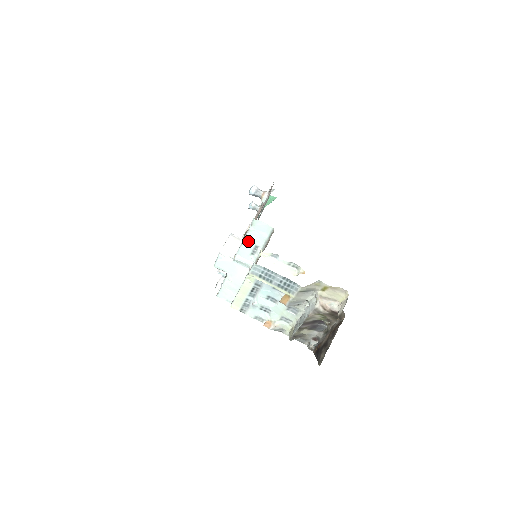
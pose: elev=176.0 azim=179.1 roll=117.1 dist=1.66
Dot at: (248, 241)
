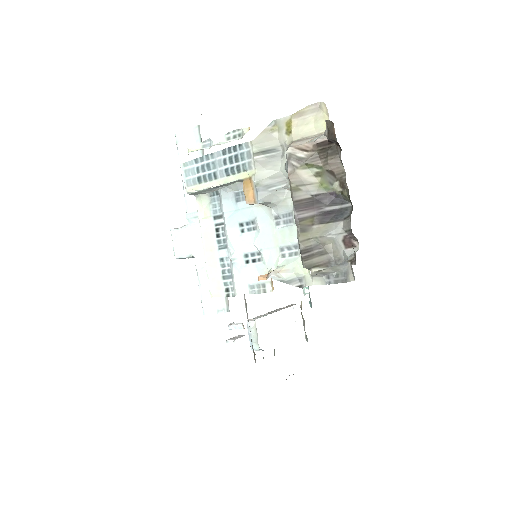
Dot at: occluded
